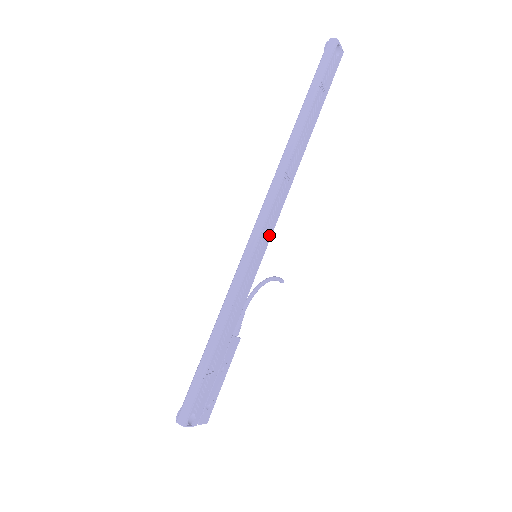
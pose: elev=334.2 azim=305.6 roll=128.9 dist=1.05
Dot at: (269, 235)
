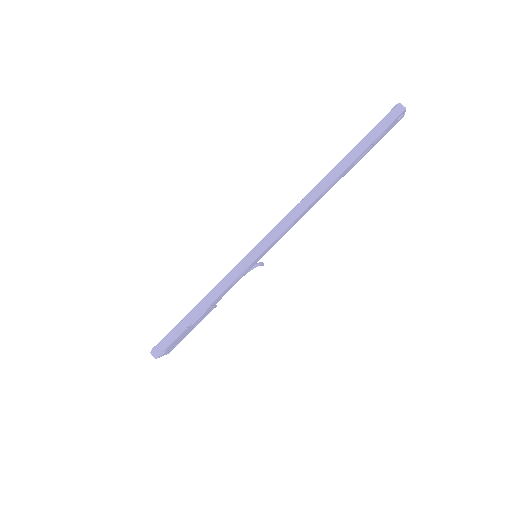
Dot at: (273, 245)
